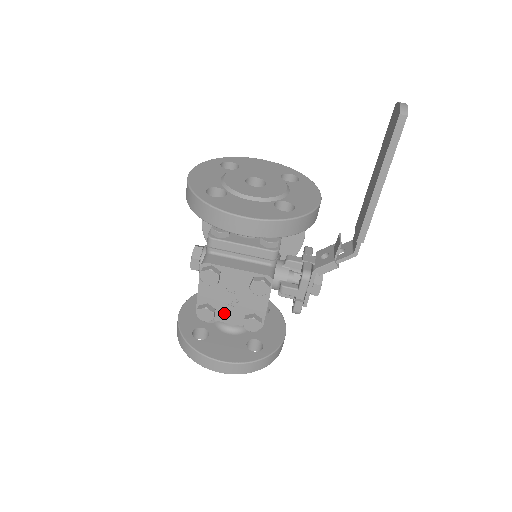
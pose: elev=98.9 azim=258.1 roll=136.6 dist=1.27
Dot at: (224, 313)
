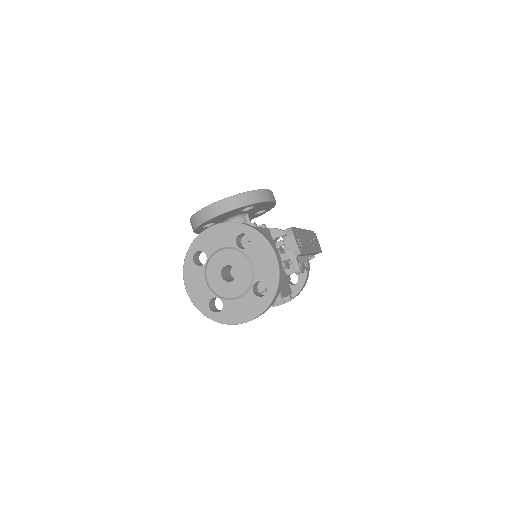
Dot at: occluded
